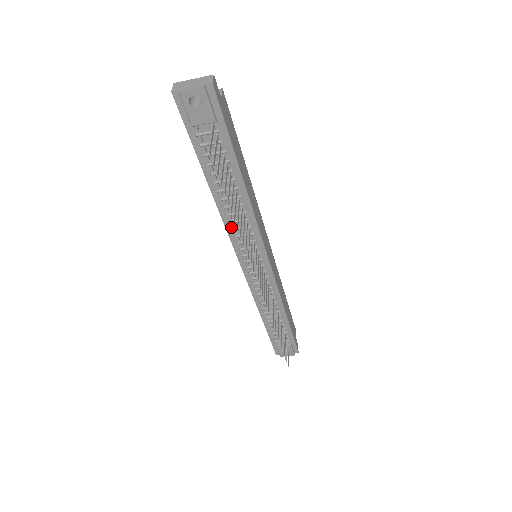
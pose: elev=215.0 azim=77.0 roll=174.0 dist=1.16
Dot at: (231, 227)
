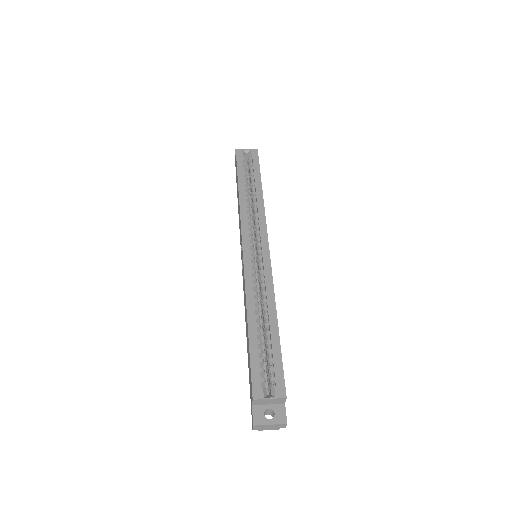
Dot at: occluded
